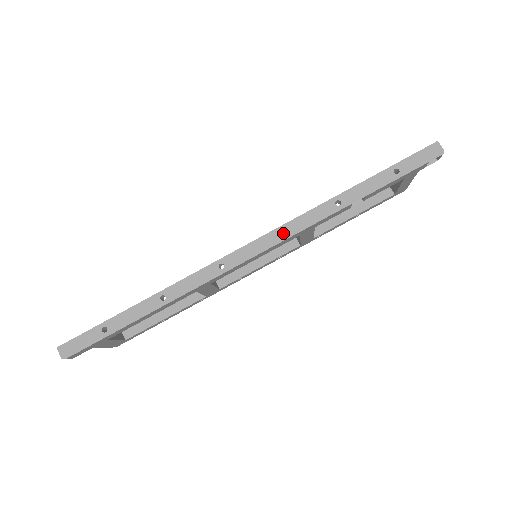
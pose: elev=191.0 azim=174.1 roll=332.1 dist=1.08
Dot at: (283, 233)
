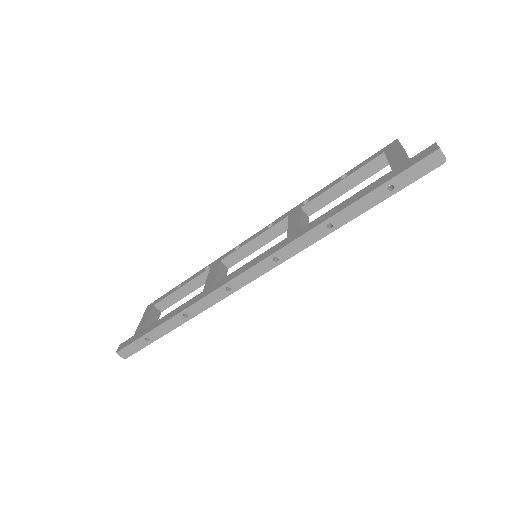
Dot at: (279, 258)
